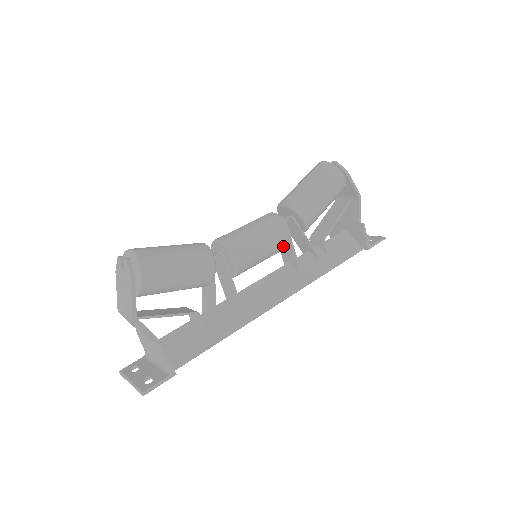
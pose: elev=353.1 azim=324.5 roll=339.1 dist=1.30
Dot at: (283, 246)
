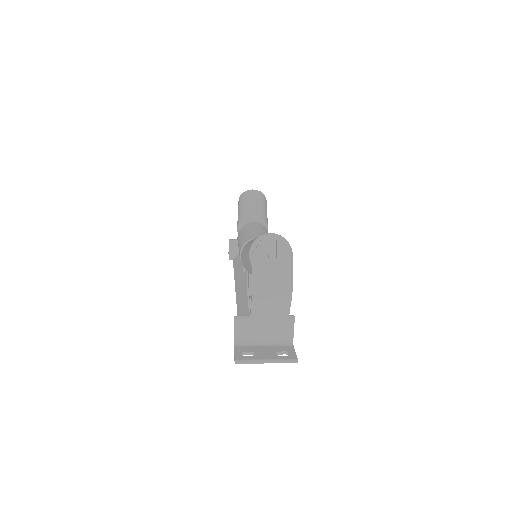
Dot at: occluded
